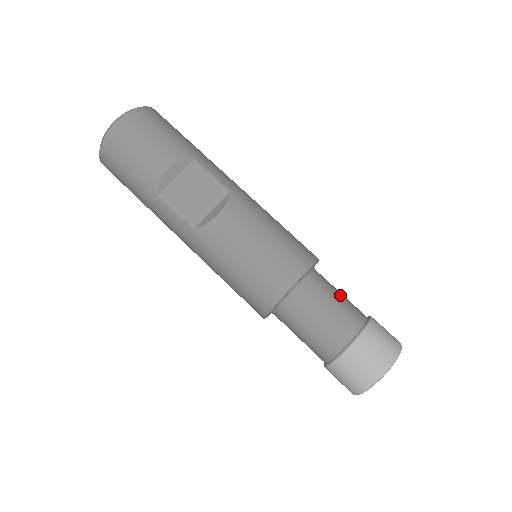
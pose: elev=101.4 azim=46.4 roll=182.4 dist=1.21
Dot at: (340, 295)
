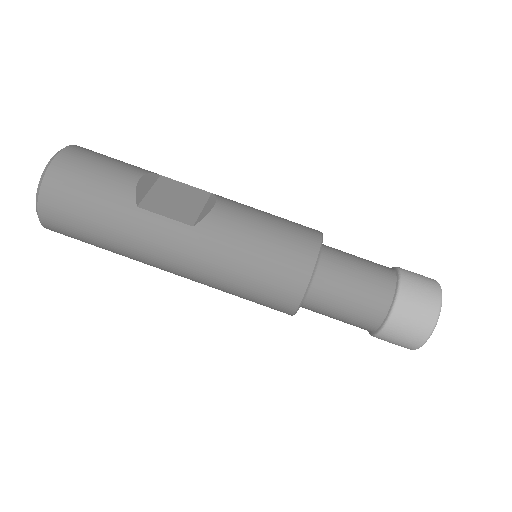
Dot at: occluded
